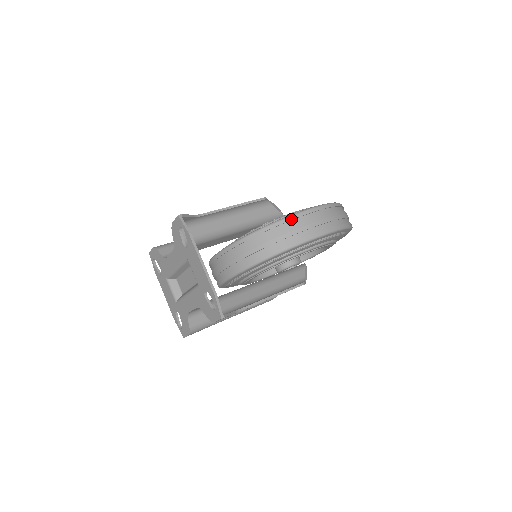
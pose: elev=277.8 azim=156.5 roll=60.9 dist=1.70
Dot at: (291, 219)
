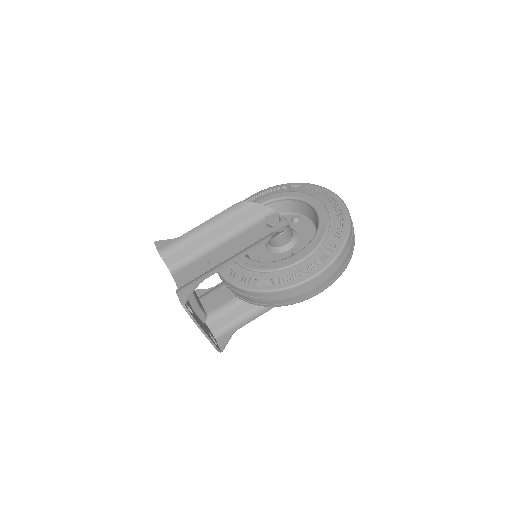
Dot at: (288, 291)
